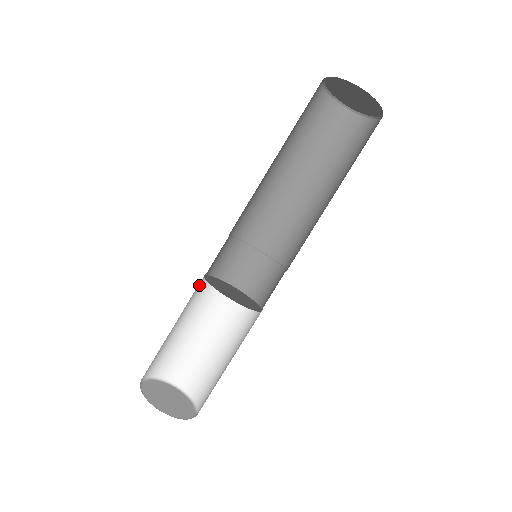
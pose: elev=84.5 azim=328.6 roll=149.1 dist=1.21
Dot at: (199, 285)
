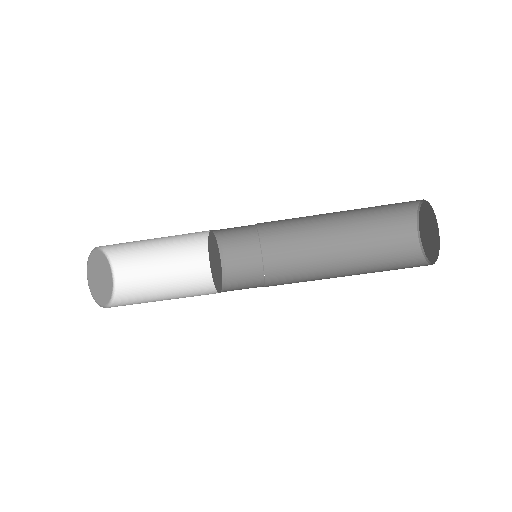
Dot at: occluded
